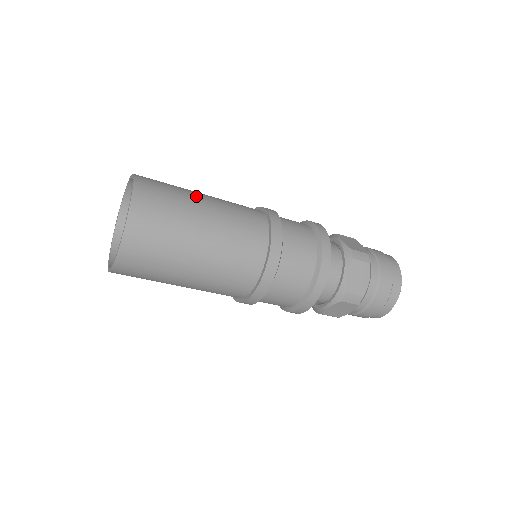
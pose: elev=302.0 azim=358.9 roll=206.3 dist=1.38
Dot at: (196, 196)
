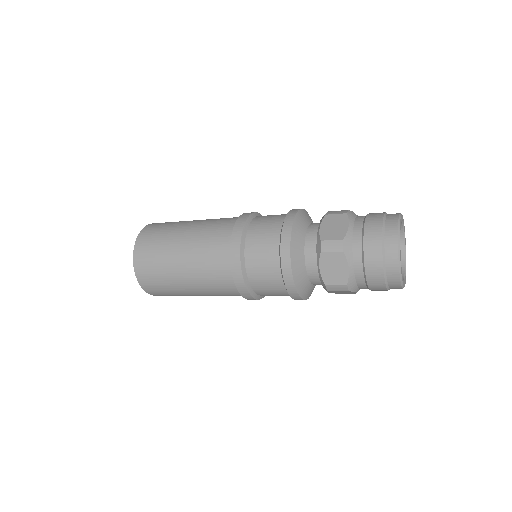
Dot at: occluded
